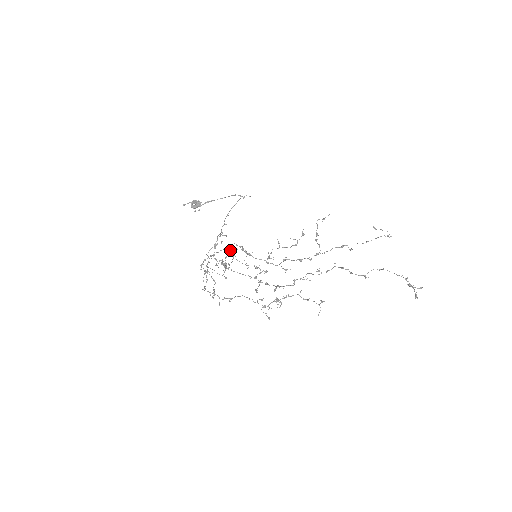
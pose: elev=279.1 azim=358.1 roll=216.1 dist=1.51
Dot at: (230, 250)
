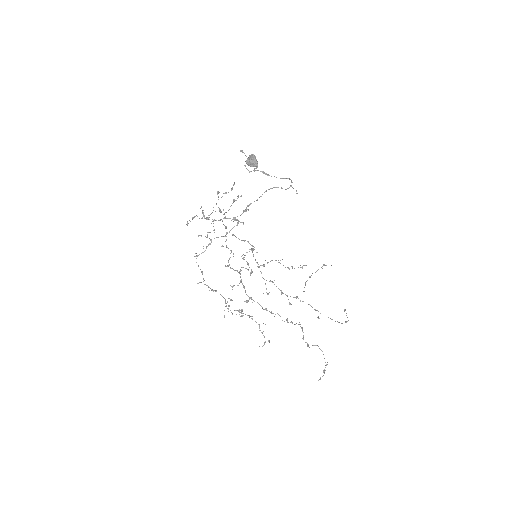
Dot at: (233, 184)
